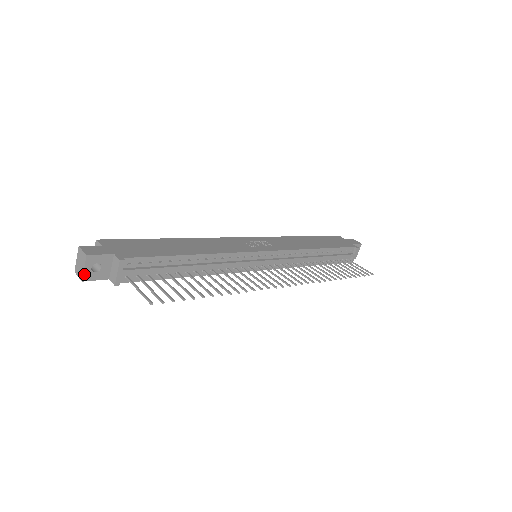
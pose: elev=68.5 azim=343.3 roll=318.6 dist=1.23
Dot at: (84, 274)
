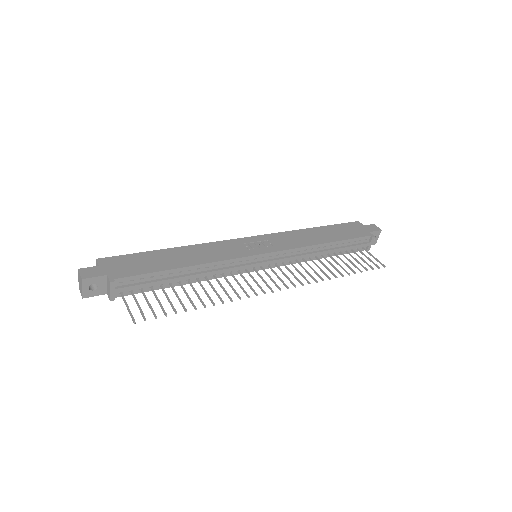
Dot at: (83, 293)
